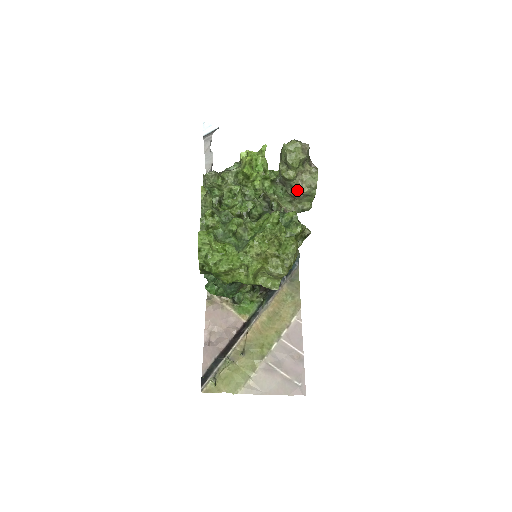
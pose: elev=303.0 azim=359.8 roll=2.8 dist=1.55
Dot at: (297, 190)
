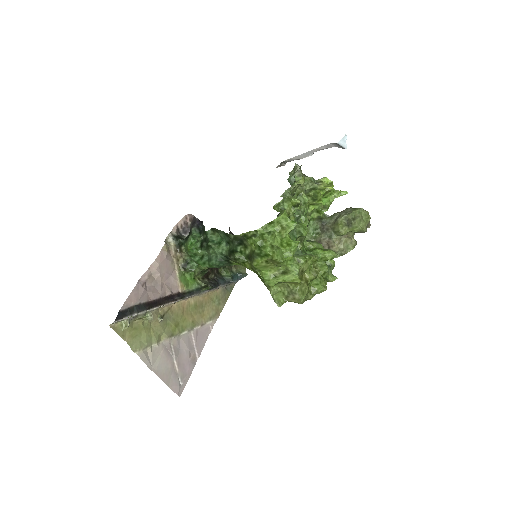
Dot at: (330, 243)
